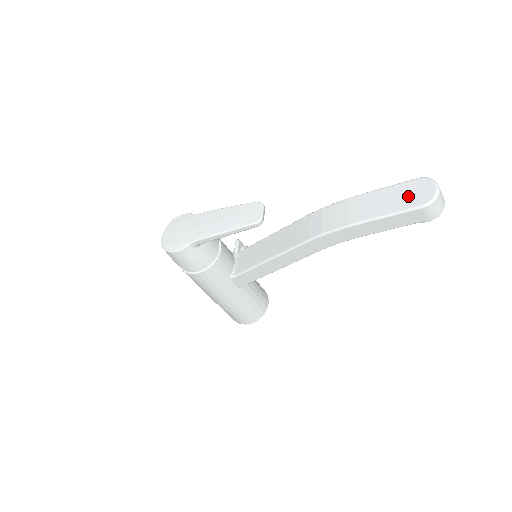
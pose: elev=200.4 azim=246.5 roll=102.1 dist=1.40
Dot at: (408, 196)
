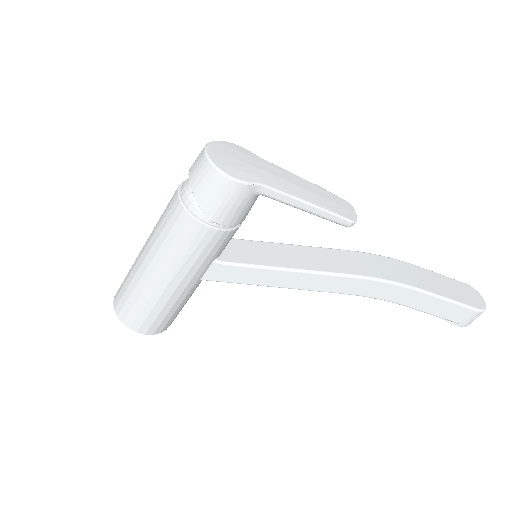
Dot at: (463, 293)
